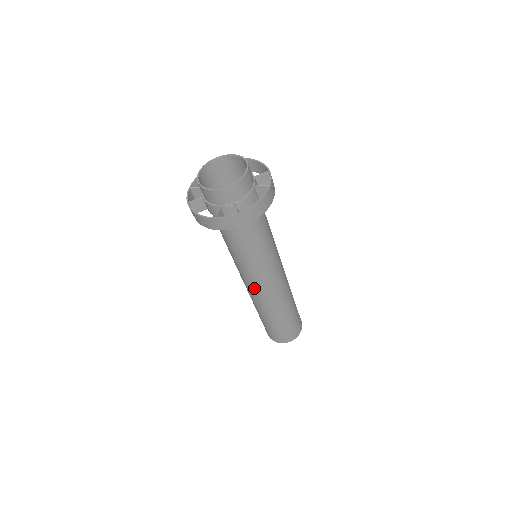
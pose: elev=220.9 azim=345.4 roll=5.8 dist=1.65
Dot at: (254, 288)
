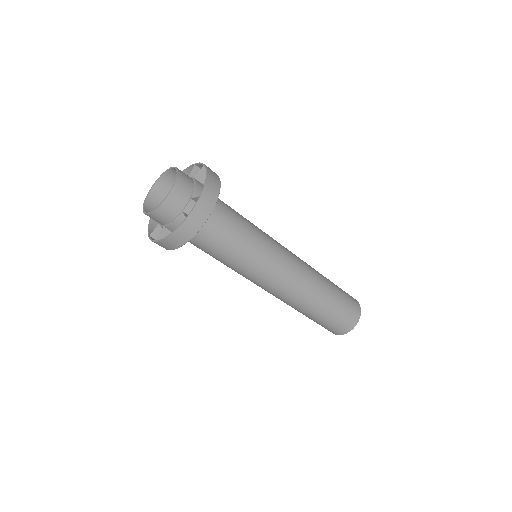
Dot at: occluded
